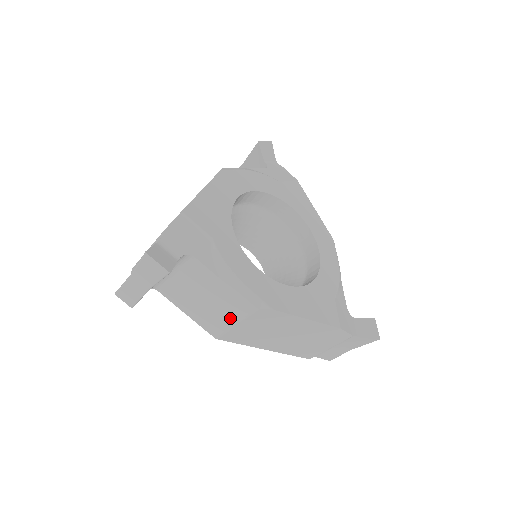
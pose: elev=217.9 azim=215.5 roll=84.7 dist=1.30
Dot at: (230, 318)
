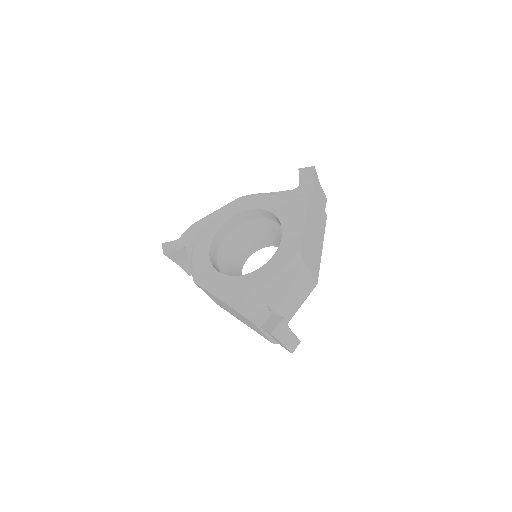
Dot at: occluded
